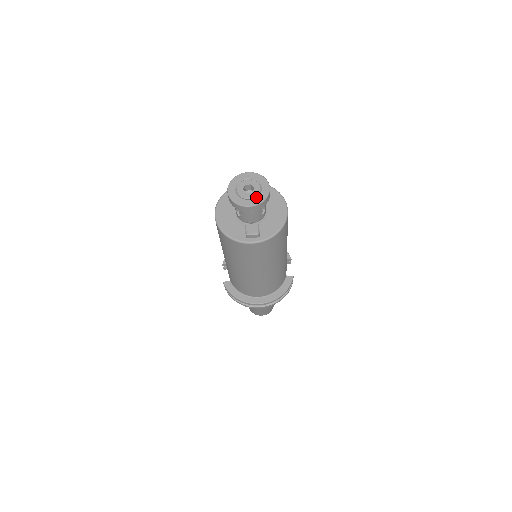
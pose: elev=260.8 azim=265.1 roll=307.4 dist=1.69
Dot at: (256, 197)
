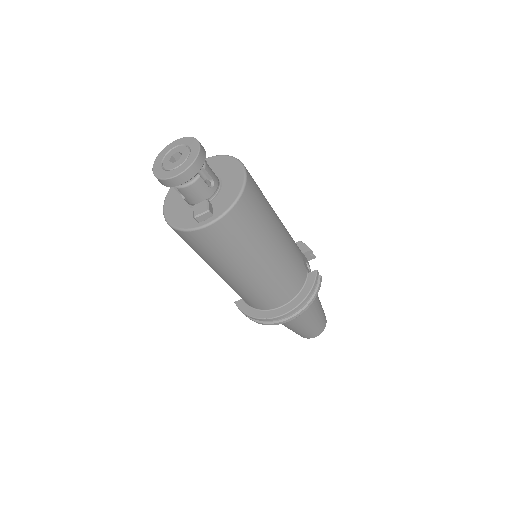
Dot at: (183, 162)
